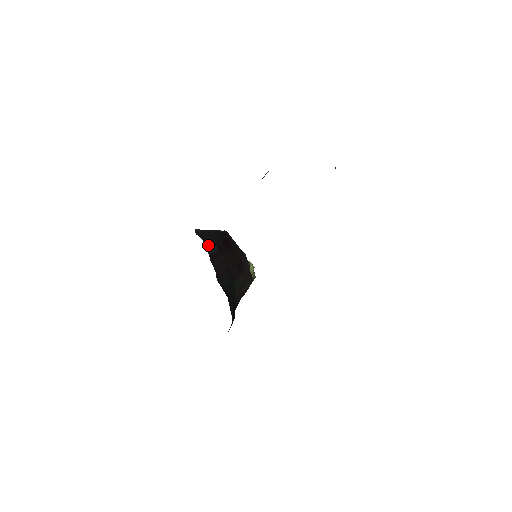
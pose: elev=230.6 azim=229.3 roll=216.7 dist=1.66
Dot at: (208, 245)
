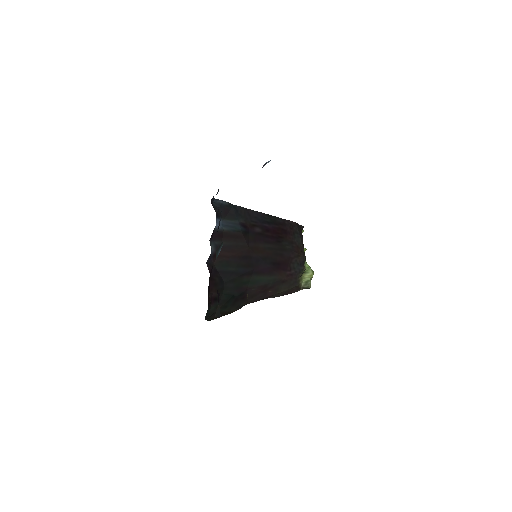
Dot at: (227, 222)
